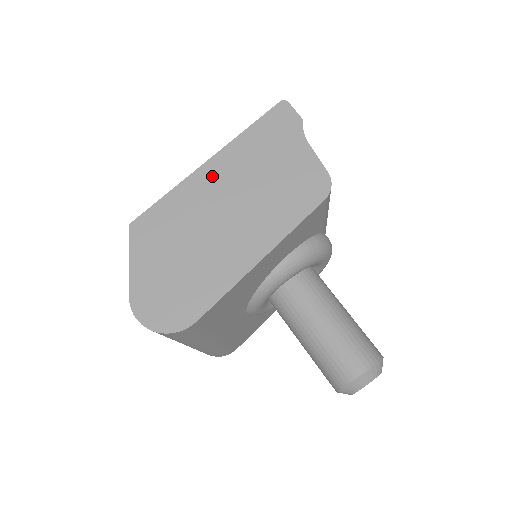
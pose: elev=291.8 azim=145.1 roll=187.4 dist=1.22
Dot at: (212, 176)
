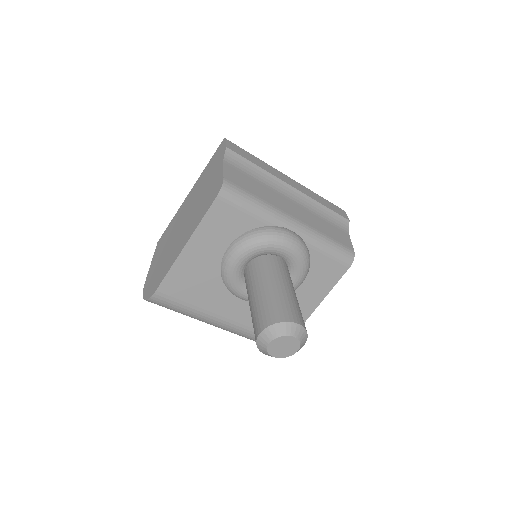
Dot at: (187, 202)
